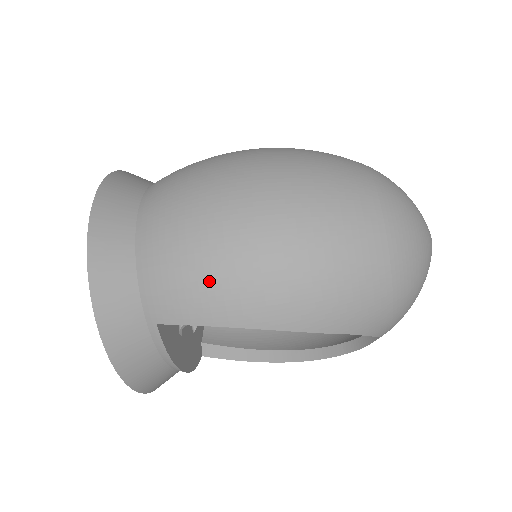
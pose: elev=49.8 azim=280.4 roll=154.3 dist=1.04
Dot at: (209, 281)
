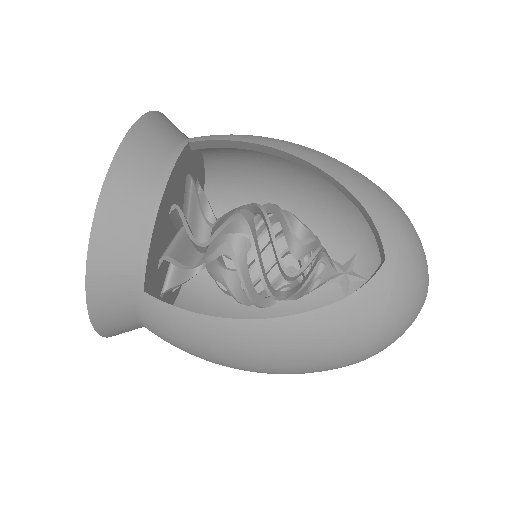
Dot at: occluded
